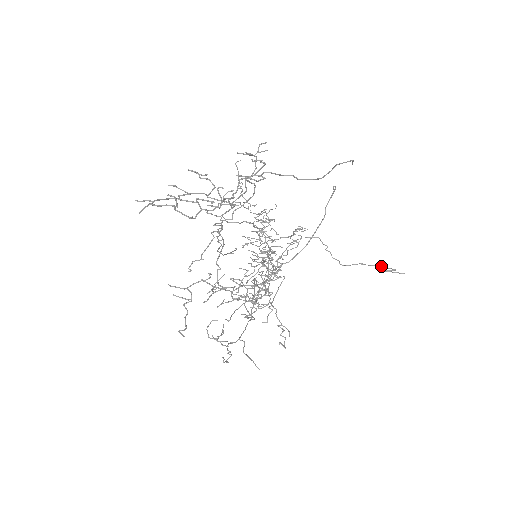
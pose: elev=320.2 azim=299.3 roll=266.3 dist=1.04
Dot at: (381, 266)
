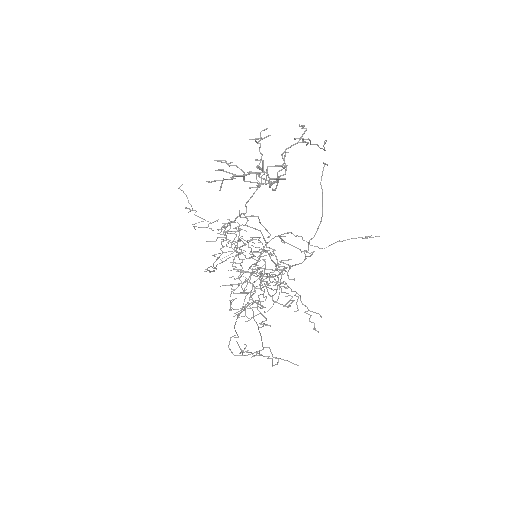
Dot at: occluded
